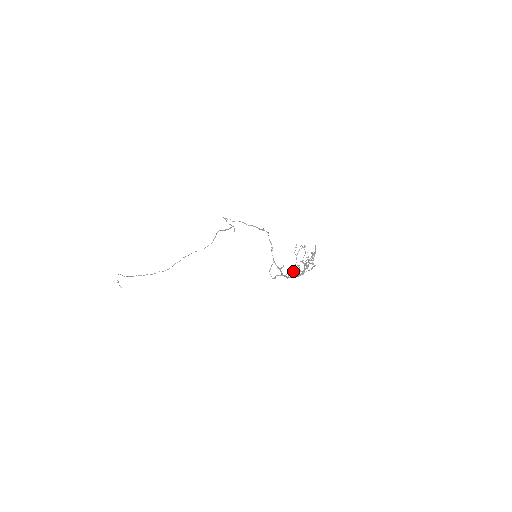
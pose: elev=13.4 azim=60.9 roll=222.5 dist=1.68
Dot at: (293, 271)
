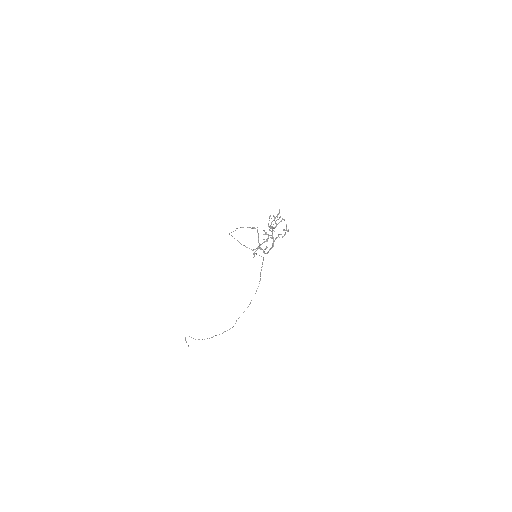
Dot at: (263, 239)
